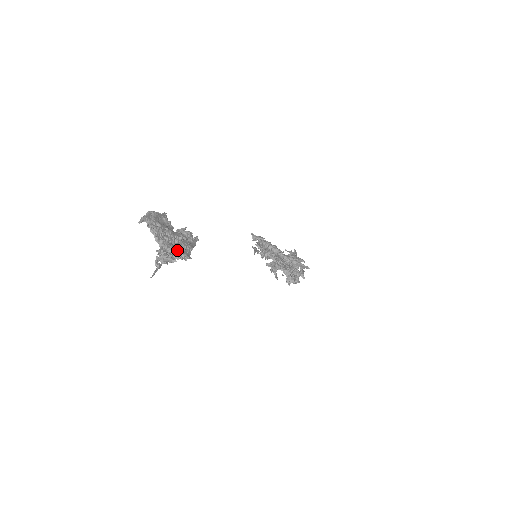
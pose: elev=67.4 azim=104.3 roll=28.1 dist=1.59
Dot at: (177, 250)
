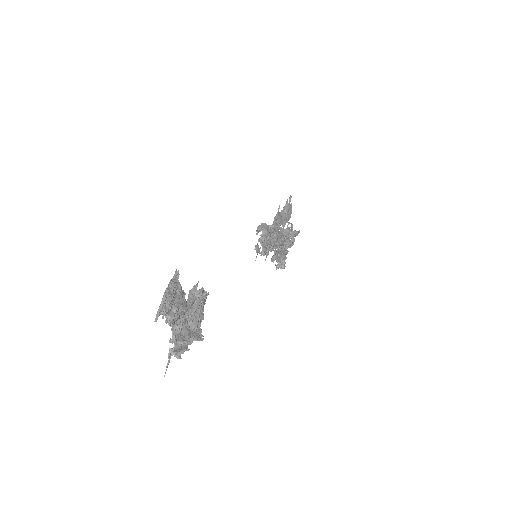
Dot at: (191, 338)
